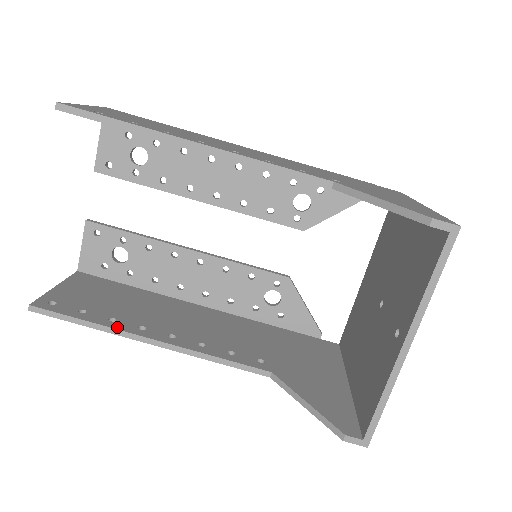
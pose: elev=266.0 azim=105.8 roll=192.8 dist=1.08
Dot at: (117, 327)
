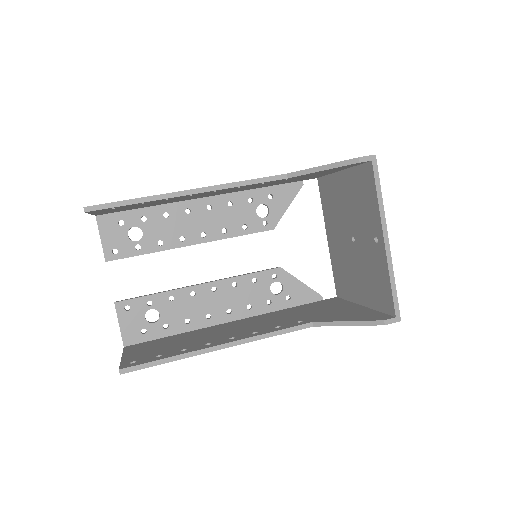
Dot at: (192, 351)
